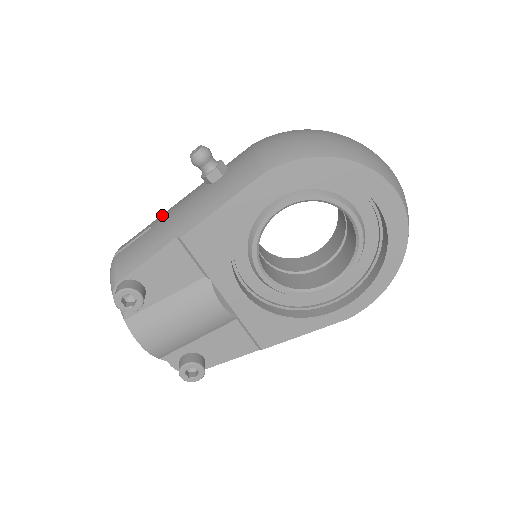
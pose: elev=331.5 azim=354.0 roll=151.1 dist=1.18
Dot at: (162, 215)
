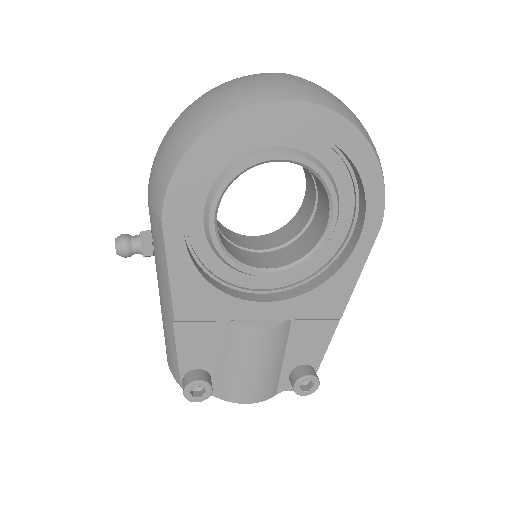
Dot at: occluded
